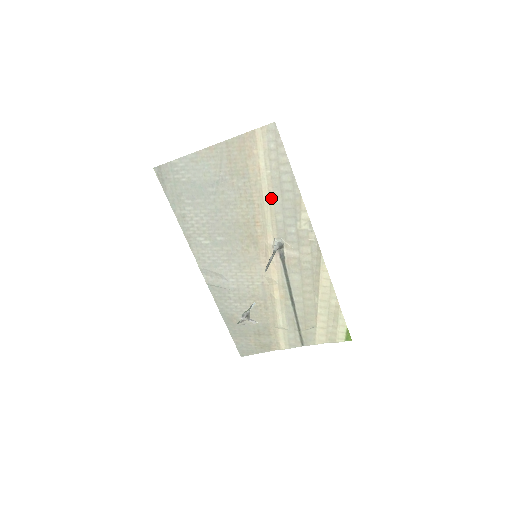
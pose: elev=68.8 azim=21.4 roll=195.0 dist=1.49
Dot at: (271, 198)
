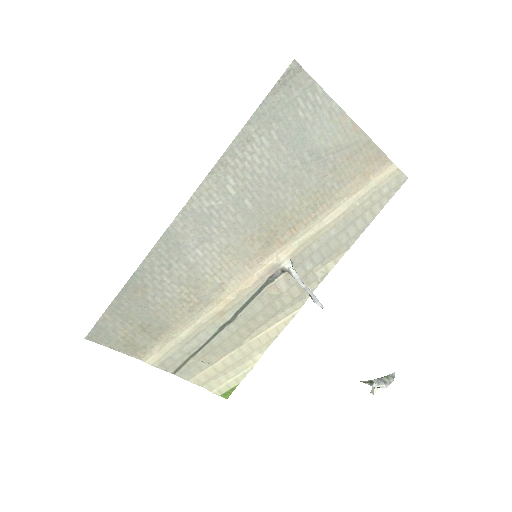
Dot at: (331, 224)
